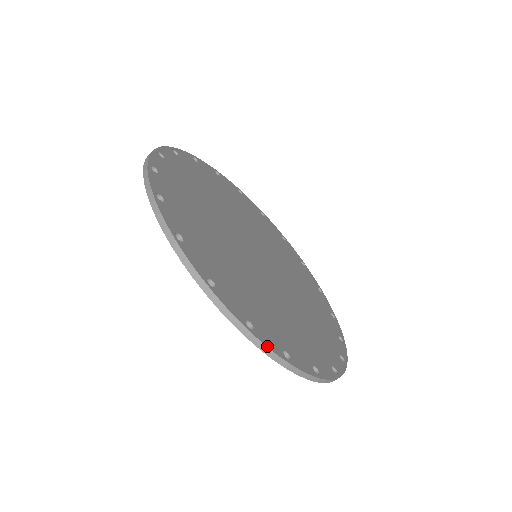
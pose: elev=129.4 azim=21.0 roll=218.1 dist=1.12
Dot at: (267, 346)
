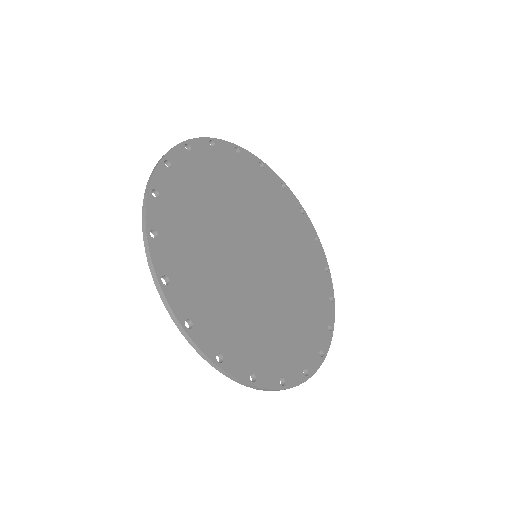
Dot at: (151, 254)
